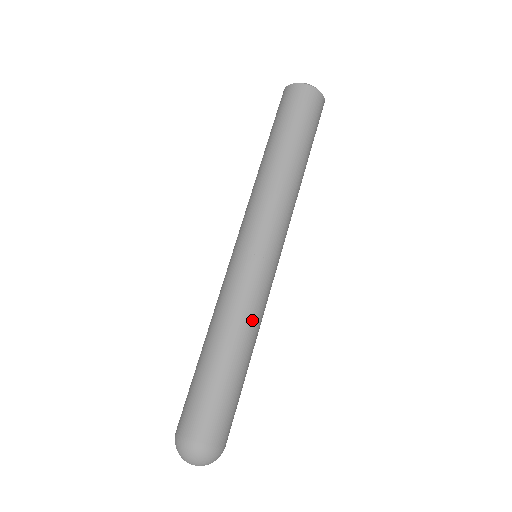
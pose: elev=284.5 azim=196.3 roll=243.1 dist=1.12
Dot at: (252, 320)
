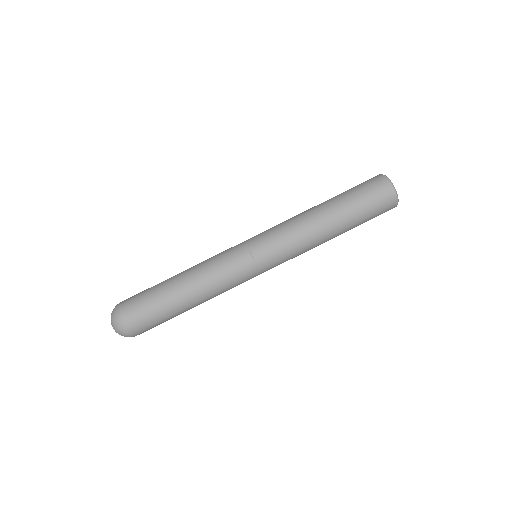
Dot at: occluded
